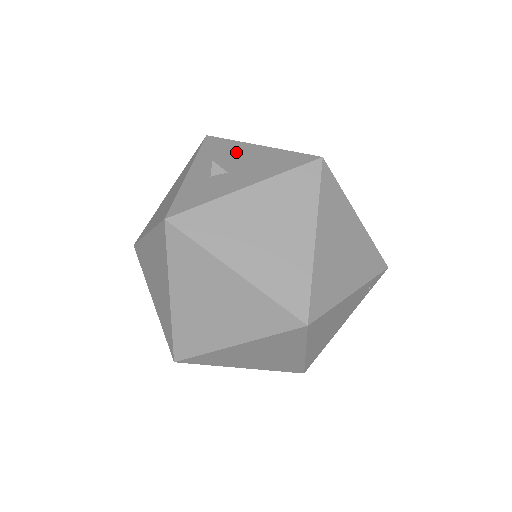
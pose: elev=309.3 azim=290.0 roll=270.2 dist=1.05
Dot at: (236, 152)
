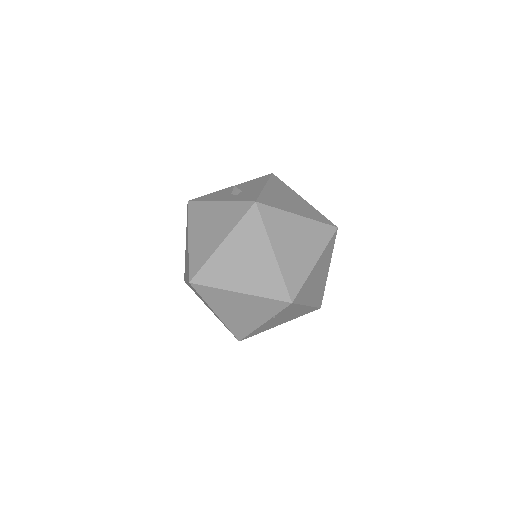
Dot at: (226, 191)
